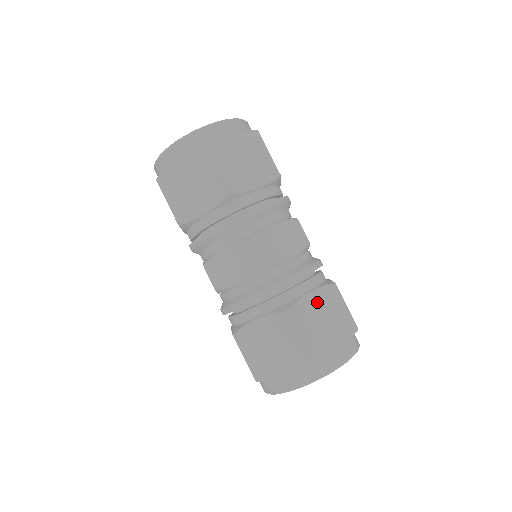
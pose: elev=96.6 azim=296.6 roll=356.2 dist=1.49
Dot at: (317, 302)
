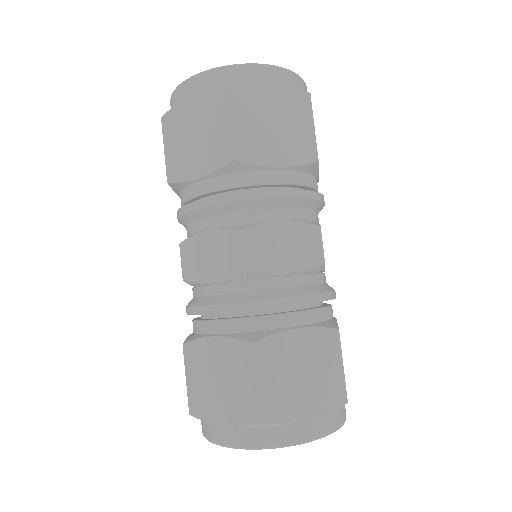
Dot at: (301, 345)
